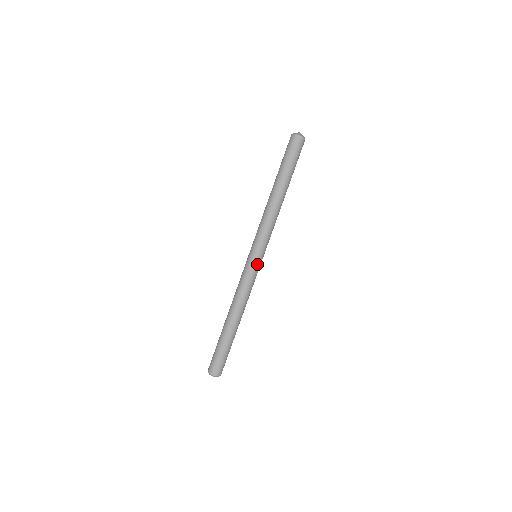
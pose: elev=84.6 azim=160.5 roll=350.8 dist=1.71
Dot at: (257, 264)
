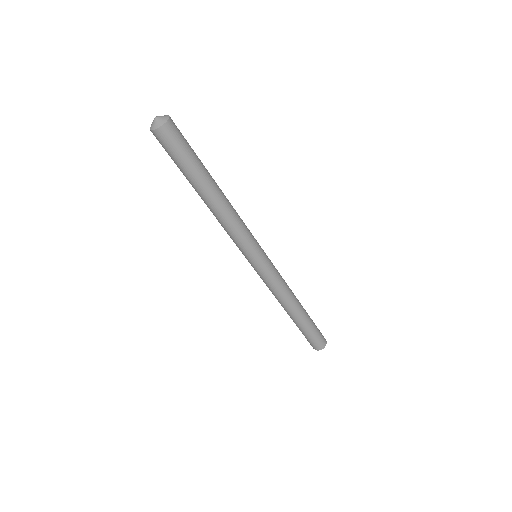
Dot at: (260, 268)
